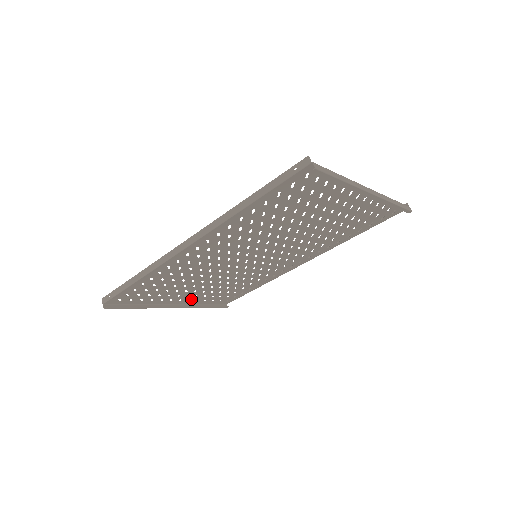
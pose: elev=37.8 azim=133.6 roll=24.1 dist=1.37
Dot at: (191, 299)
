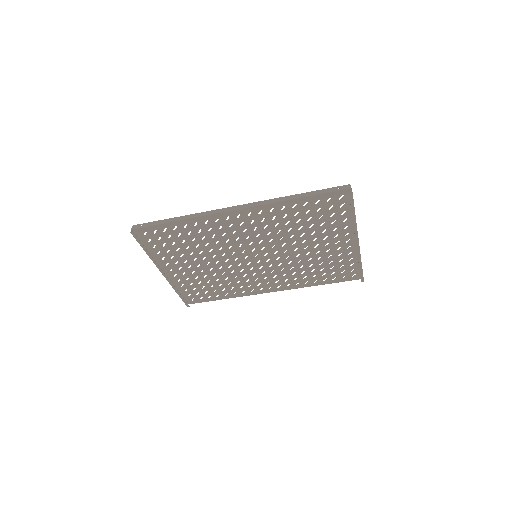
Dot at: (177, 275)
